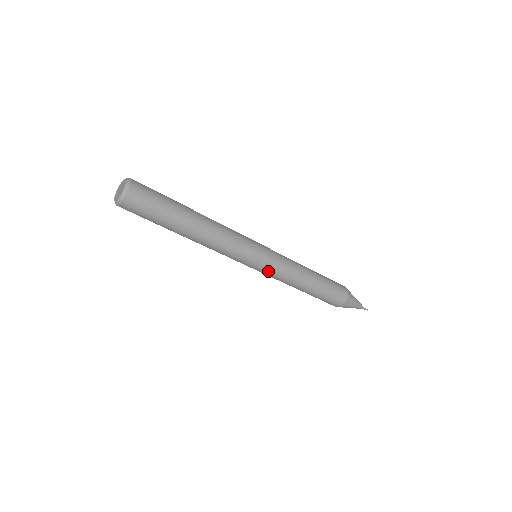
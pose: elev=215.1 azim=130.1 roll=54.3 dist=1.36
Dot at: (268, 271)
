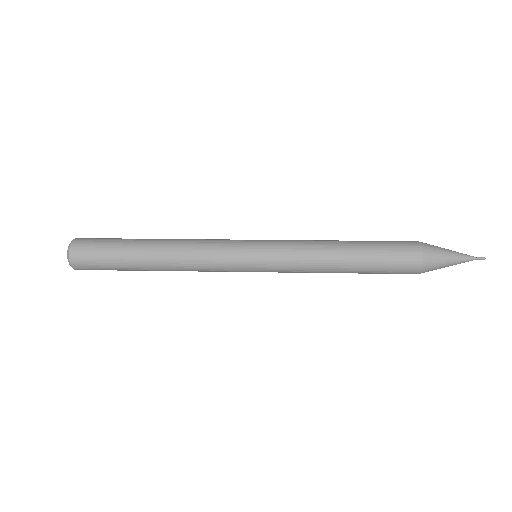
Dot at: occluded
